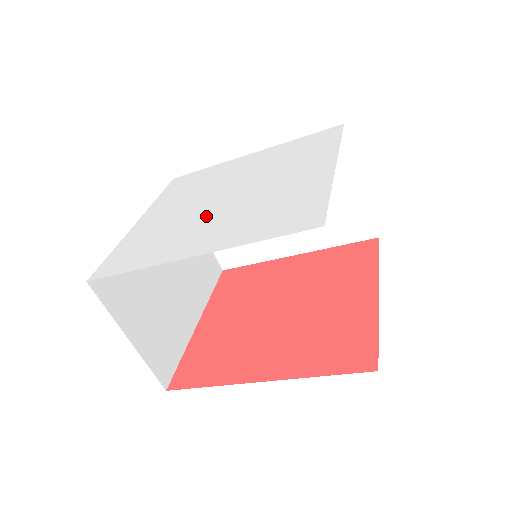
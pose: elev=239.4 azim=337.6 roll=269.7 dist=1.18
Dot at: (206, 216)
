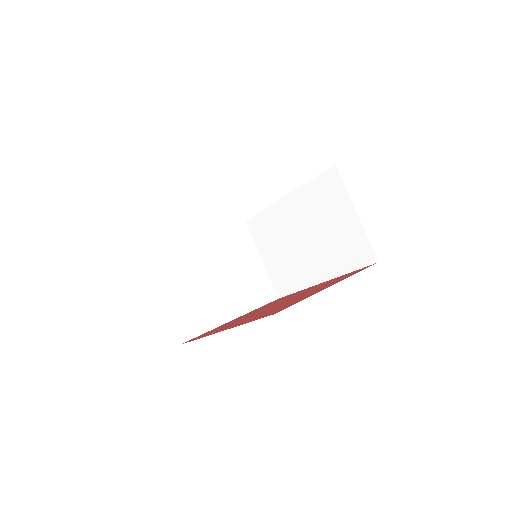
Dot at: occluded
